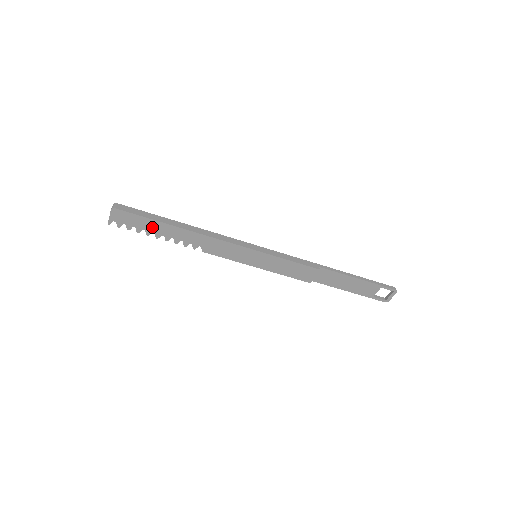
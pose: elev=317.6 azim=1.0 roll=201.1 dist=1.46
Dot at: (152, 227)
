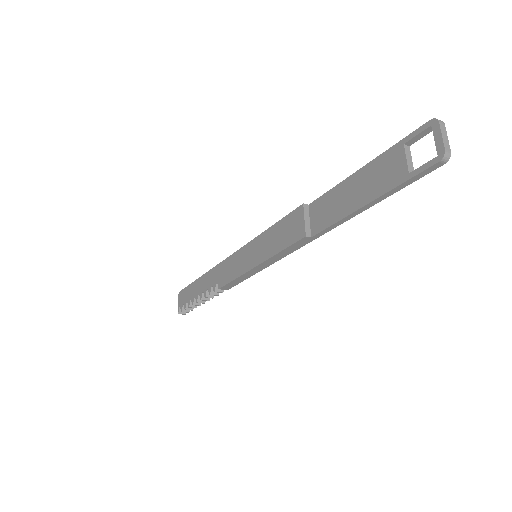
Dot at: (194, 291)
